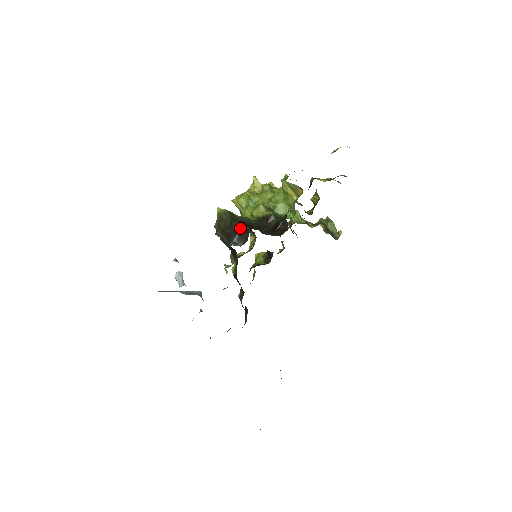
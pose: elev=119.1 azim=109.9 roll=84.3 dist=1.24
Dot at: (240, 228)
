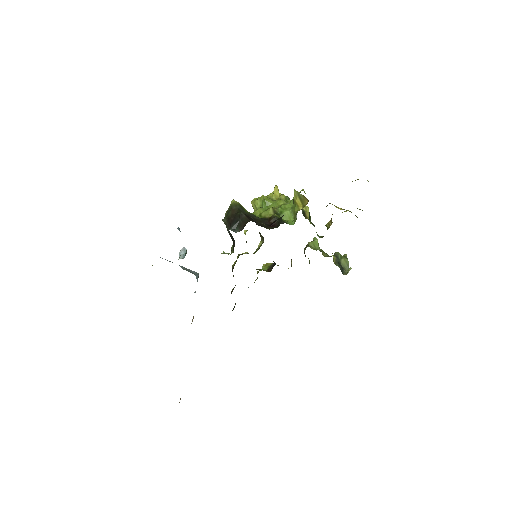
Dot at: (242, 218)
